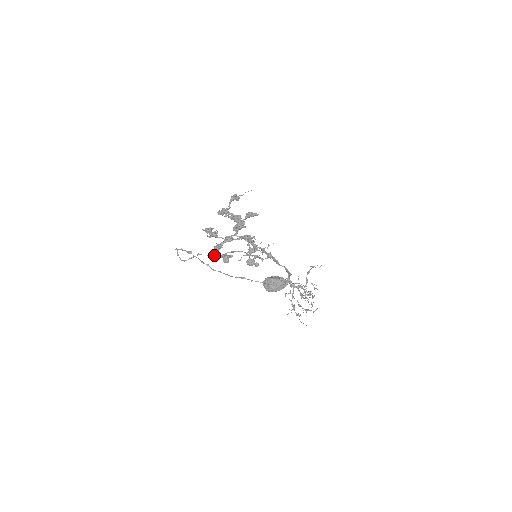
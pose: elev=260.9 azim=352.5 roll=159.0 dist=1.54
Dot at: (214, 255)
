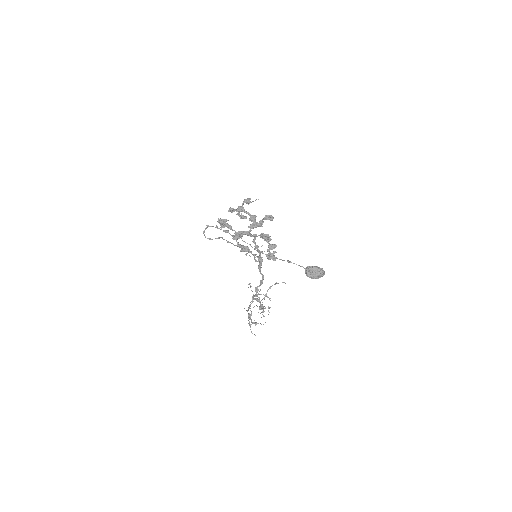
Dot at: (232, 243)
